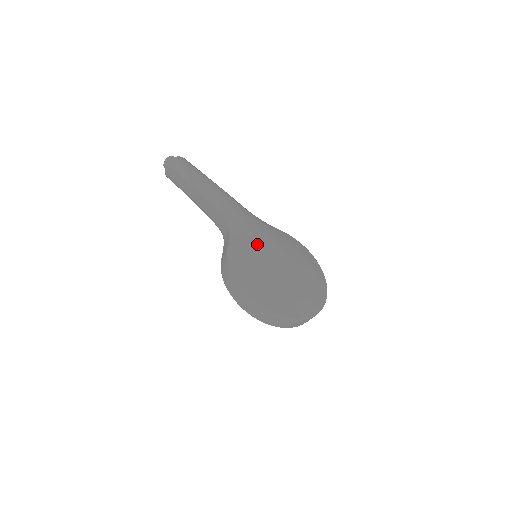
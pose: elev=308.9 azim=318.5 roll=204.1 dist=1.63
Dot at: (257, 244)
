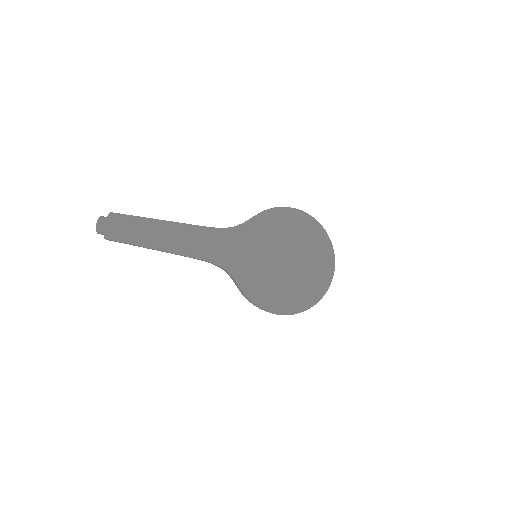
Dot at: (261, 270)
